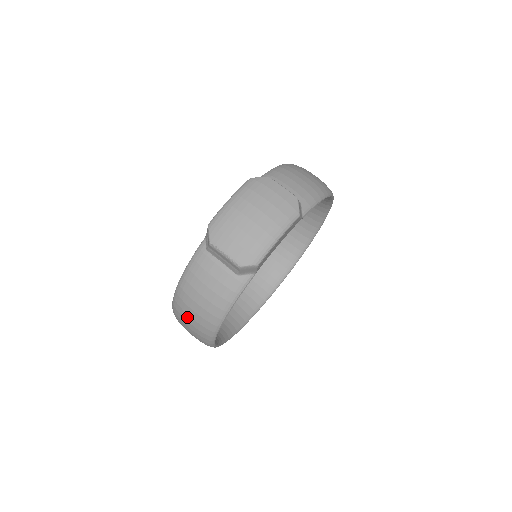
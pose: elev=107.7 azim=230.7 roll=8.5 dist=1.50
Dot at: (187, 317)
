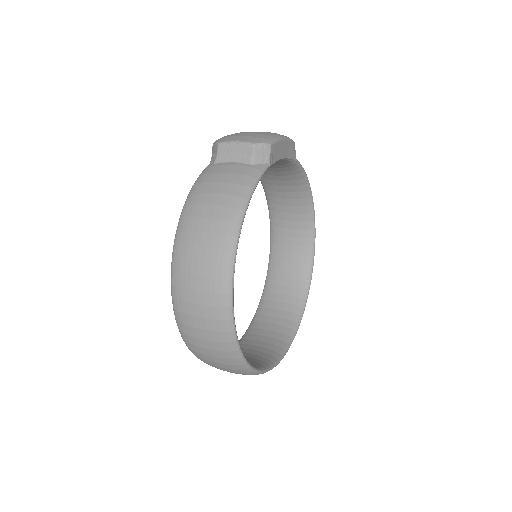
Dot at: (196, 238)
